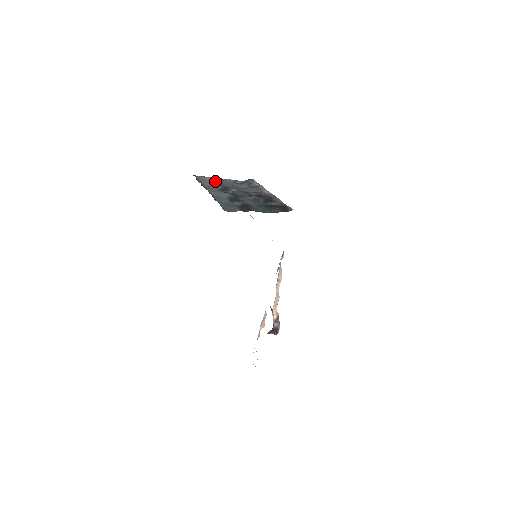
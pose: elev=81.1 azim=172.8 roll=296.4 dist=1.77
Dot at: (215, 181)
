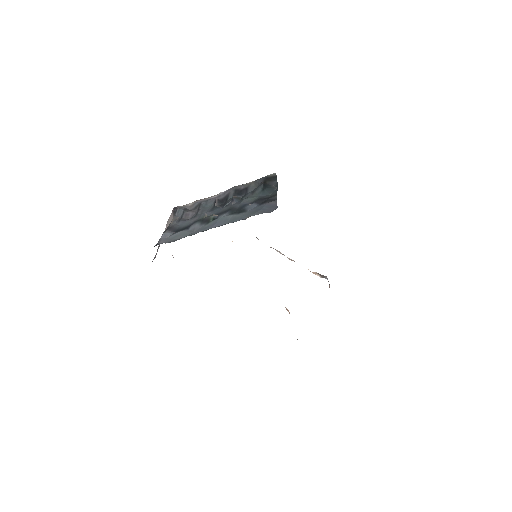
Dot at: (174, 231)
